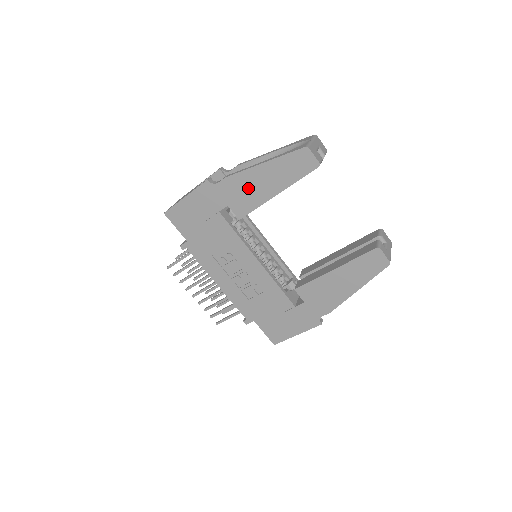
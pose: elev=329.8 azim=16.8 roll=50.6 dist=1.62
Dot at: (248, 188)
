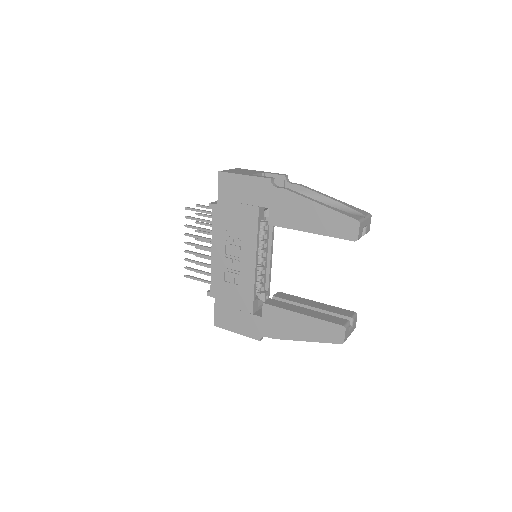
Dot at: (294, 210)
